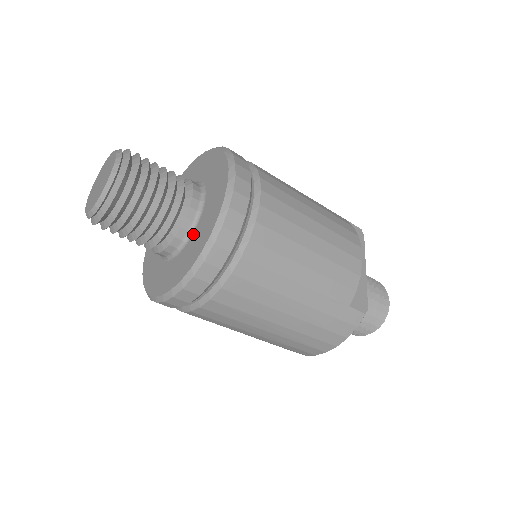
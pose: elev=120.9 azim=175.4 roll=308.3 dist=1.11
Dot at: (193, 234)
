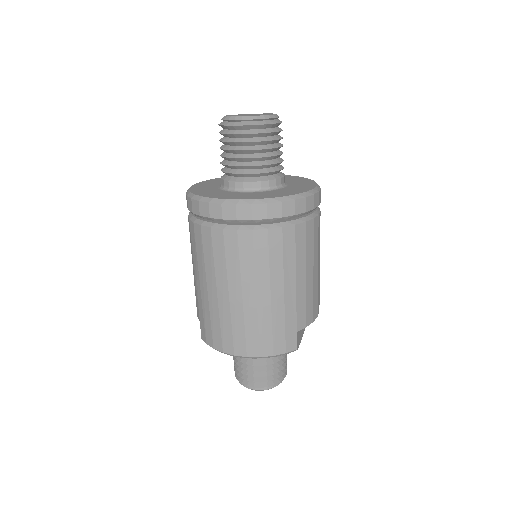
Dot at: (272, 190)
